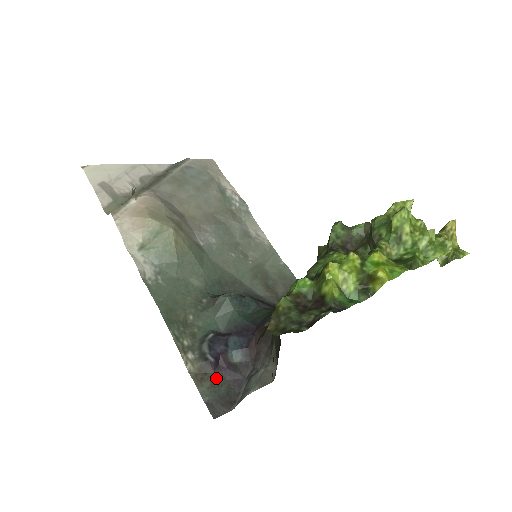
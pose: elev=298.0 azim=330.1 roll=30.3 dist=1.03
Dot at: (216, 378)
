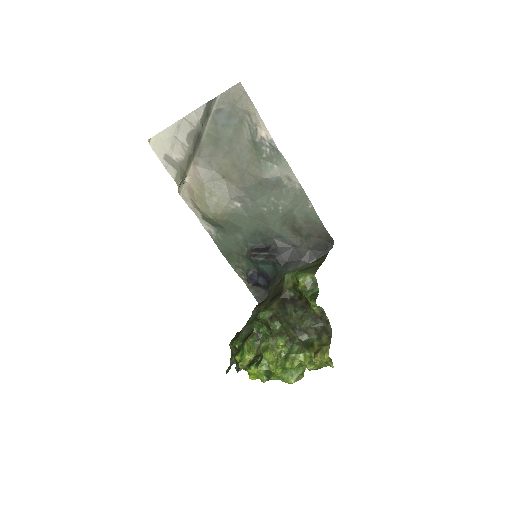
Dot at: (258, 288)
